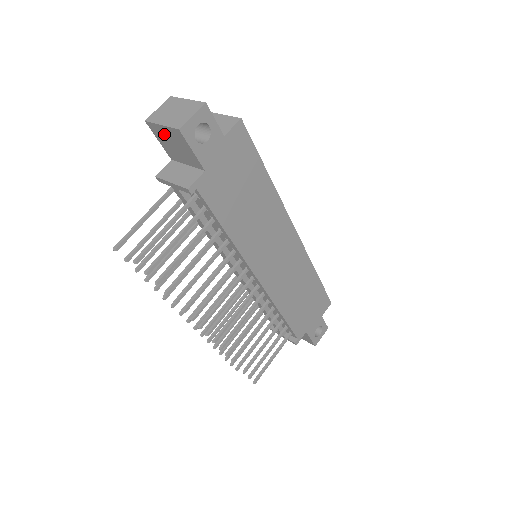
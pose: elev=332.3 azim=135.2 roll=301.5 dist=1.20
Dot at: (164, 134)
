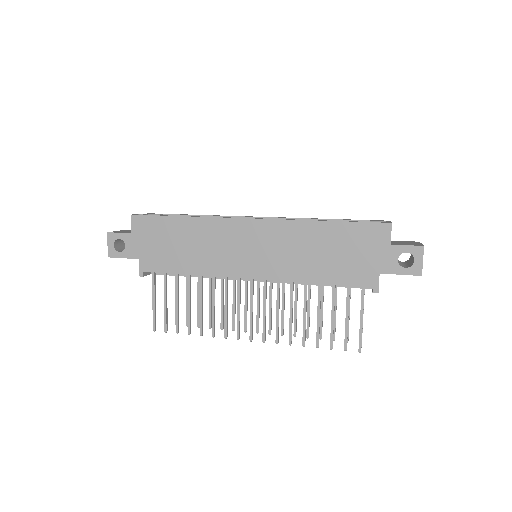
Dot at: occluded
